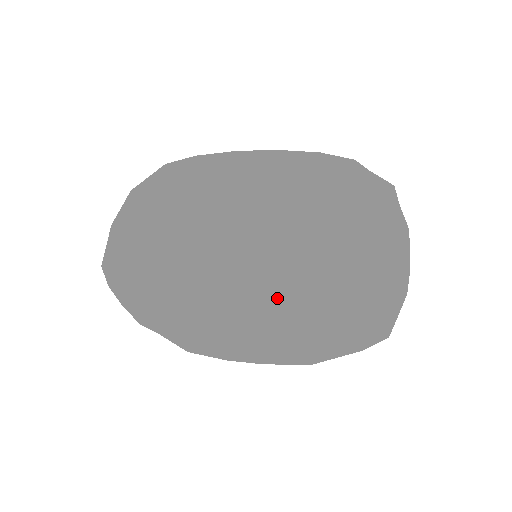
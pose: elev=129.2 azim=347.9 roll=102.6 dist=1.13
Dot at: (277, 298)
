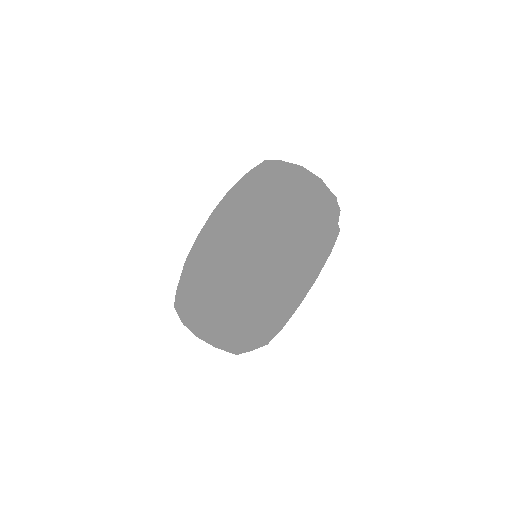
Dot at: (247, 213)
